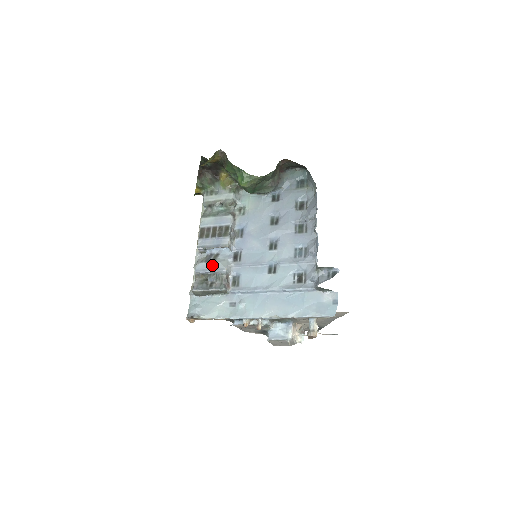
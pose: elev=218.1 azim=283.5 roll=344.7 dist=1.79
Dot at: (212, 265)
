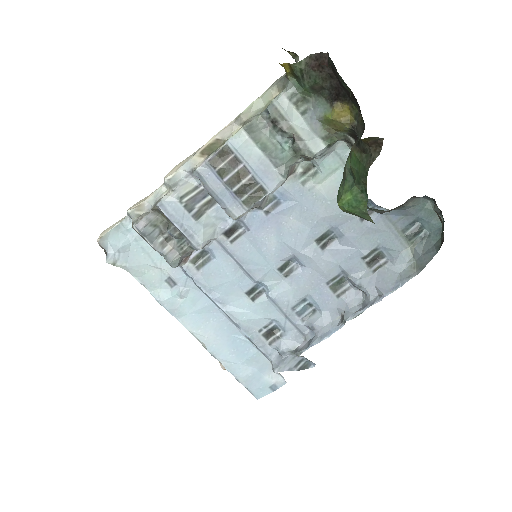
Dot at: (189, 222)
